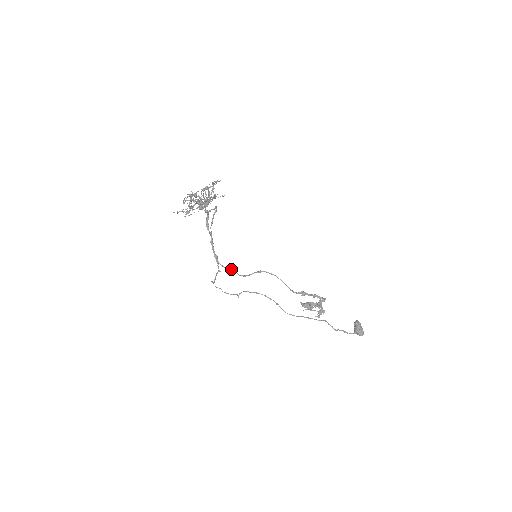
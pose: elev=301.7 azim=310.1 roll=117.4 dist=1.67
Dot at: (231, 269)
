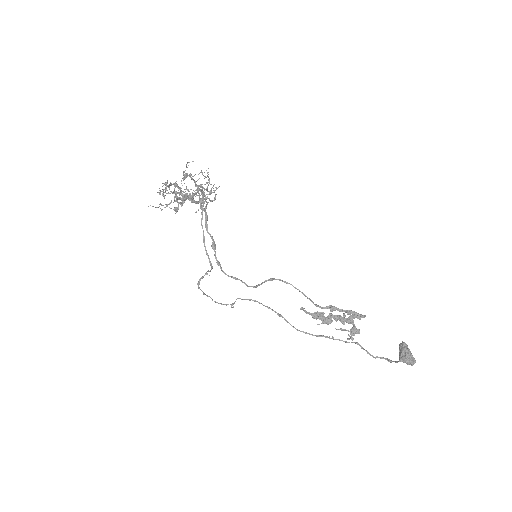
Dot at: (239, 279)
